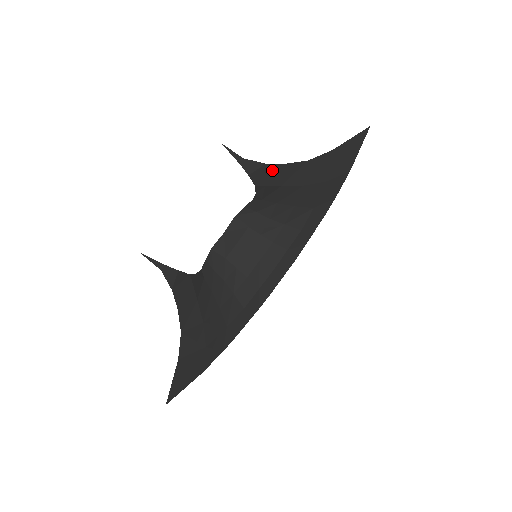
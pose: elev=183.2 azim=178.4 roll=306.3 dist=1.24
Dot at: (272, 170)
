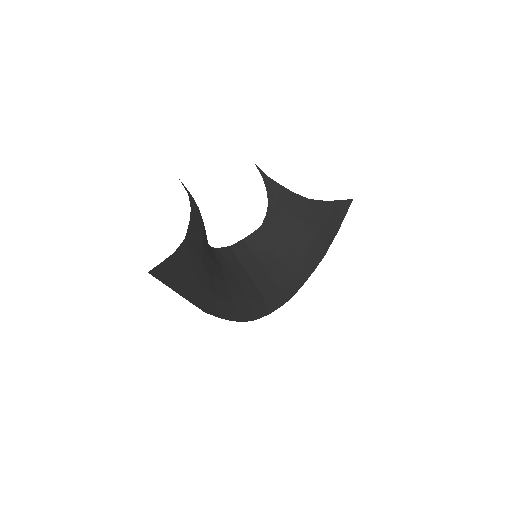
Dot at: (283, 194)
